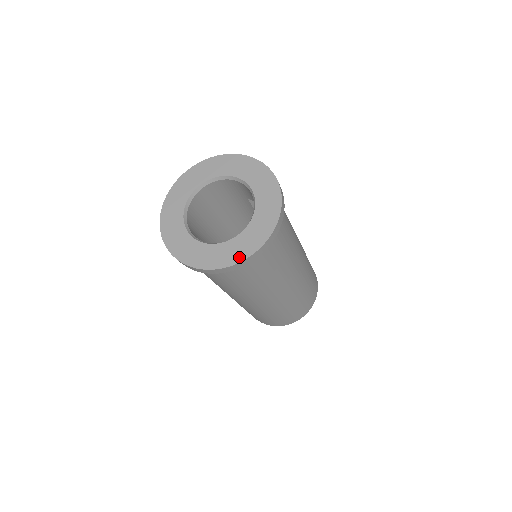
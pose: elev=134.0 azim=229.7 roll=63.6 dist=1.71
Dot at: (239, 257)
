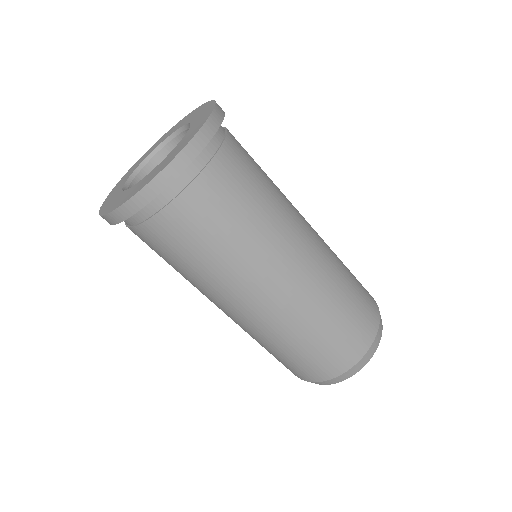
Dot at: (171, 159)
